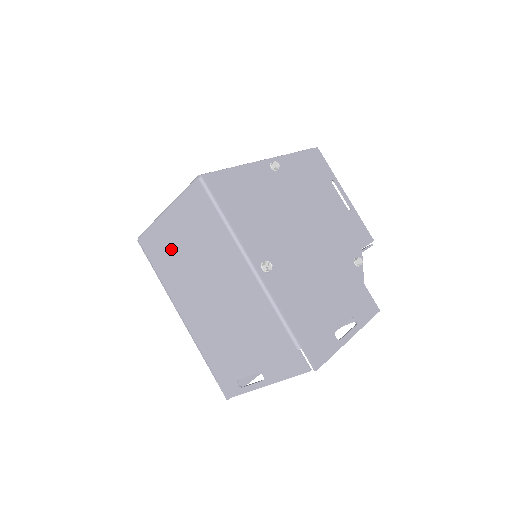
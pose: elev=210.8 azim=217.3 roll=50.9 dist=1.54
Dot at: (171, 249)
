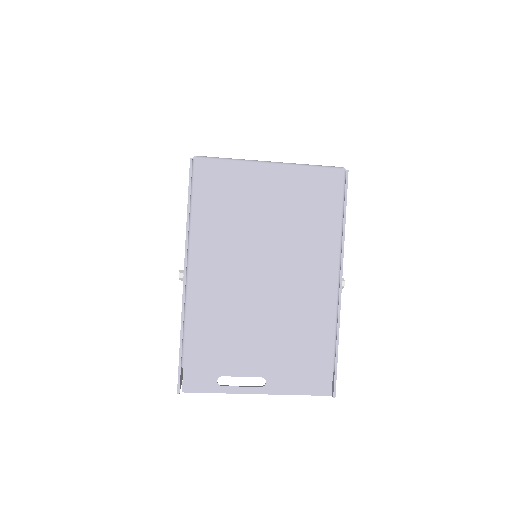
Dot at: (245, 201)
